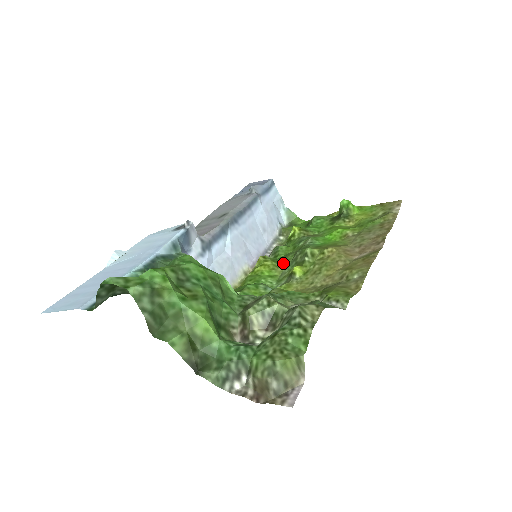
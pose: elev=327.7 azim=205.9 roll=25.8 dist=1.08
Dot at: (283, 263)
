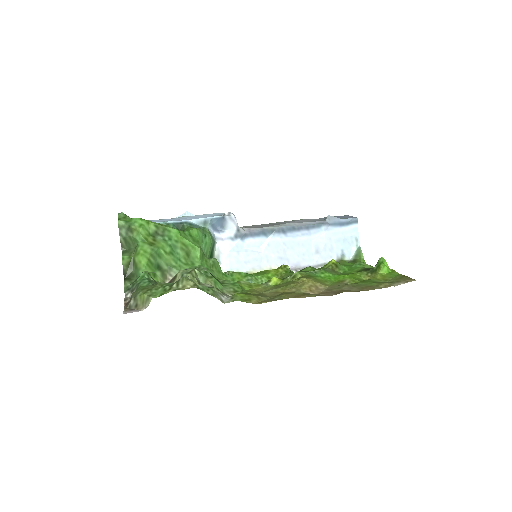
Dot at: (285, 275)
